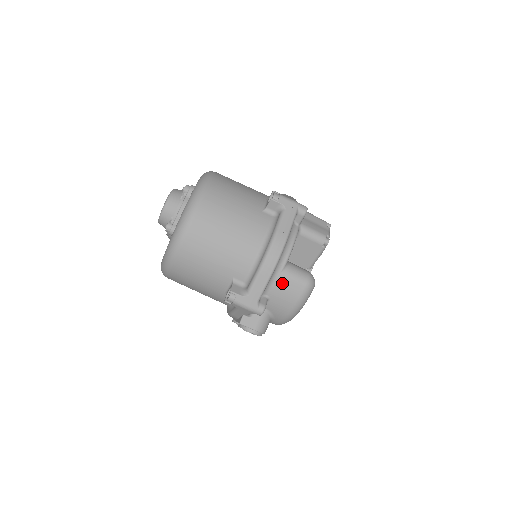
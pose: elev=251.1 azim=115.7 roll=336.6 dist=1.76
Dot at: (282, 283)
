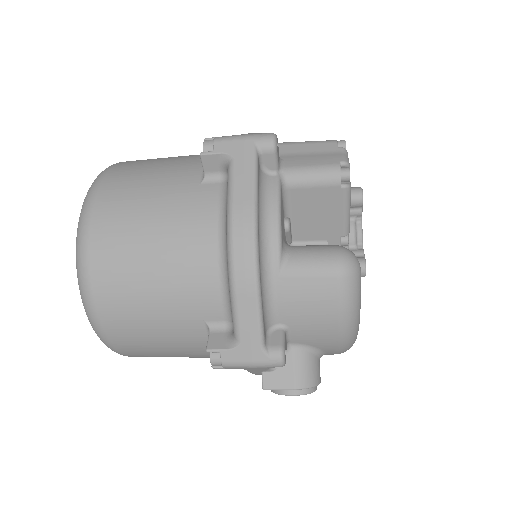
Dot at: (292, 292)
